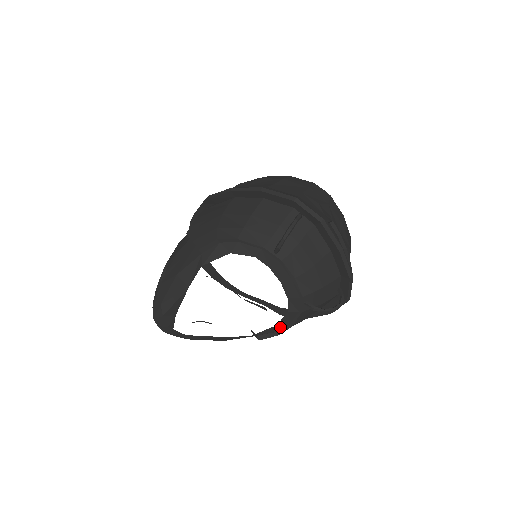
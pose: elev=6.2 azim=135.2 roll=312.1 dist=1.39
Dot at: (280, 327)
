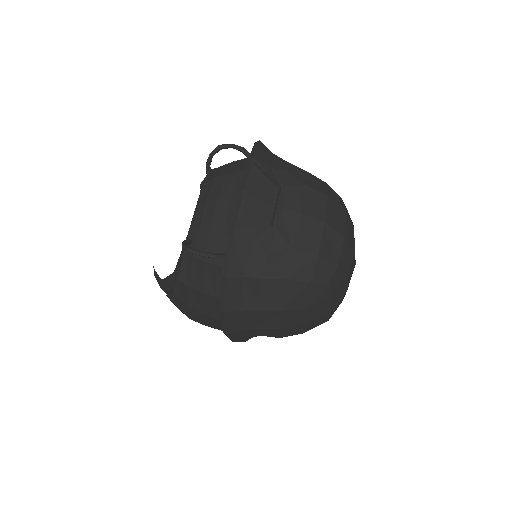
Dot at: (176, 279)
